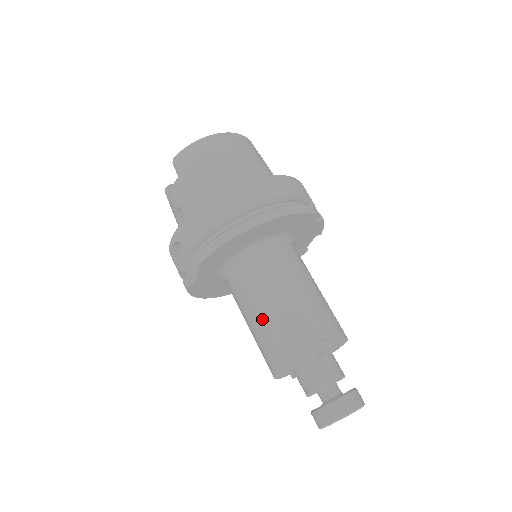
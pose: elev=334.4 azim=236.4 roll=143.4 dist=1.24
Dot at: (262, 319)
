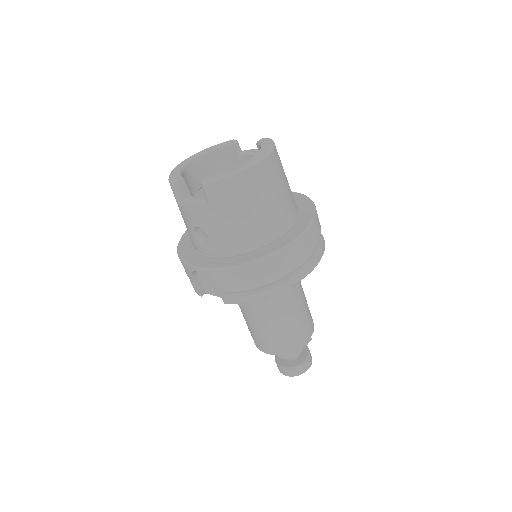
Dot at: (265, 325)
